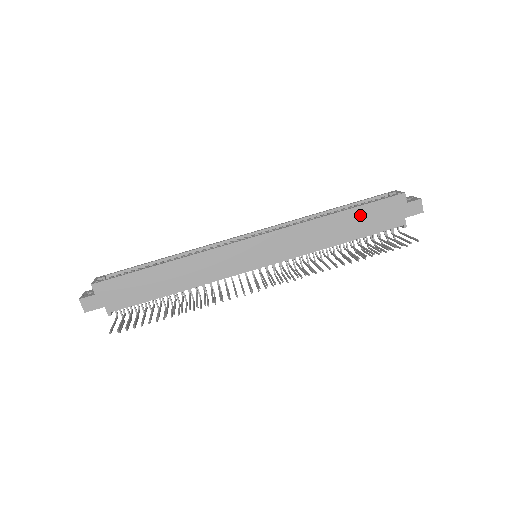
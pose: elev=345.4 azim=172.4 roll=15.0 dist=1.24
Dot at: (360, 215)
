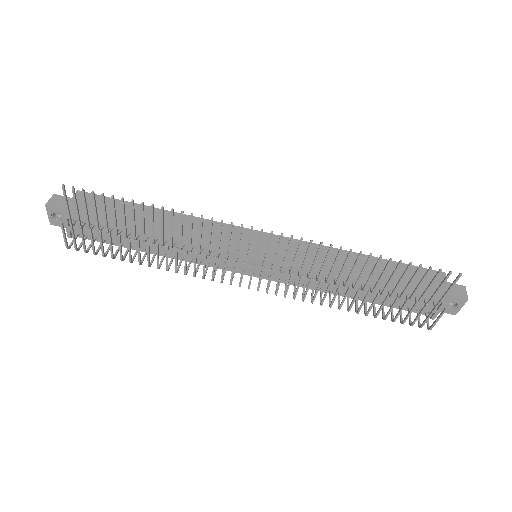
Dot at: (389, 268)
